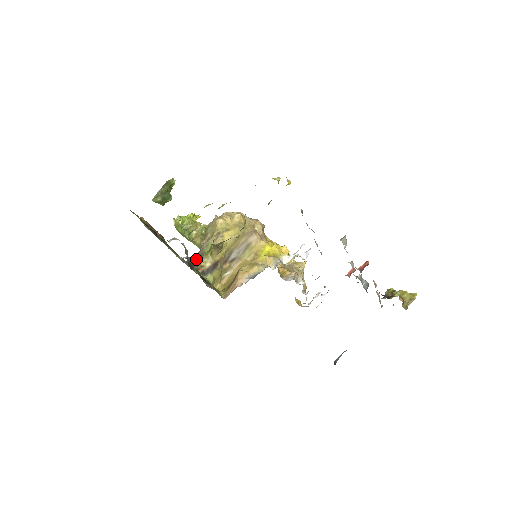
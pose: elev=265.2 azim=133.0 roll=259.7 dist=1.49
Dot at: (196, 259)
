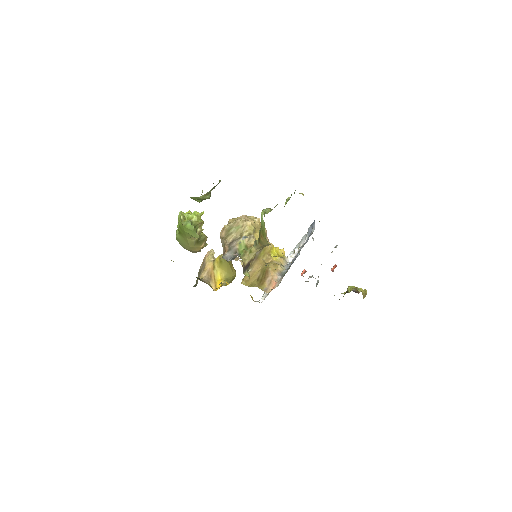
Dot at: (239, 256)
